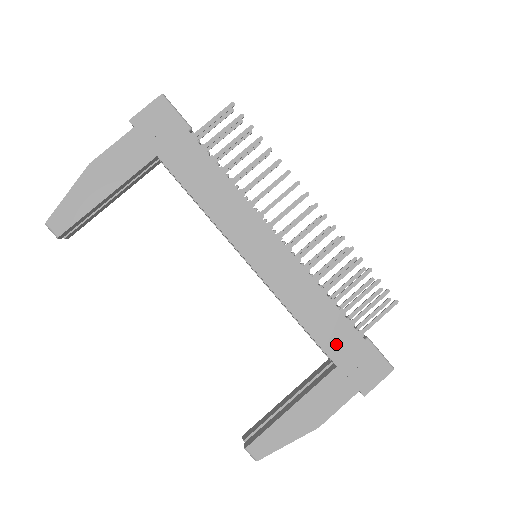
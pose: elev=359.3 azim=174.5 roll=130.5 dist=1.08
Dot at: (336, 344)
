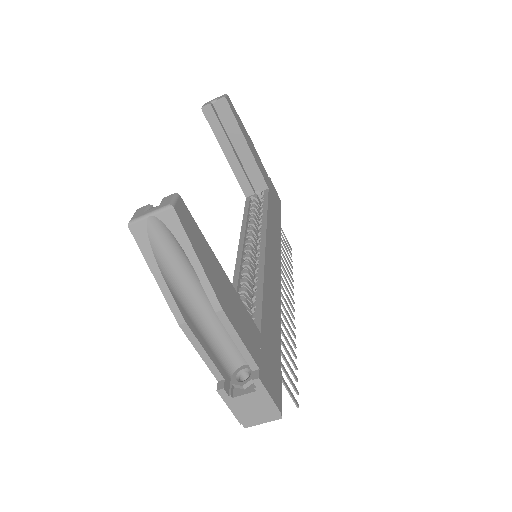
Dot at: (269, 331)
